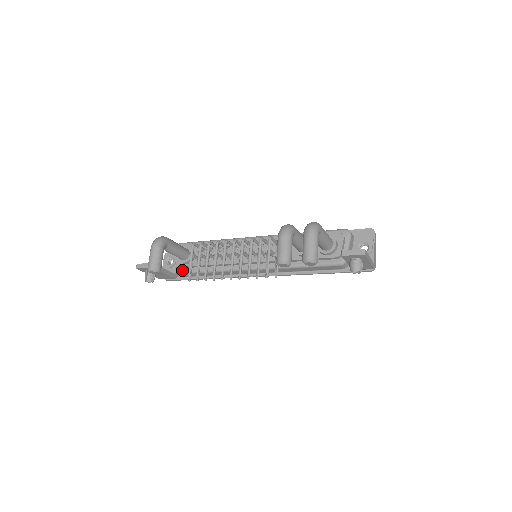
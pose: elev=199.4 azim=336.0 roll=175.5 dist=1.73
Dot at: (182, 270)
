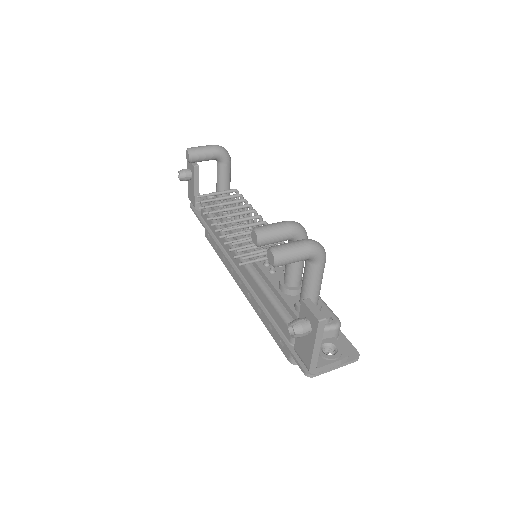
Dot at: (206, 205)
